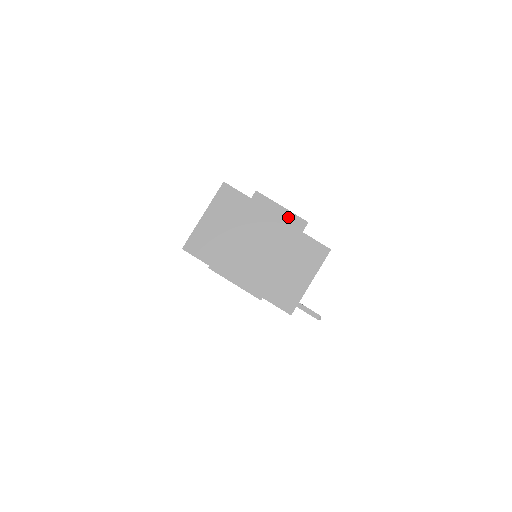
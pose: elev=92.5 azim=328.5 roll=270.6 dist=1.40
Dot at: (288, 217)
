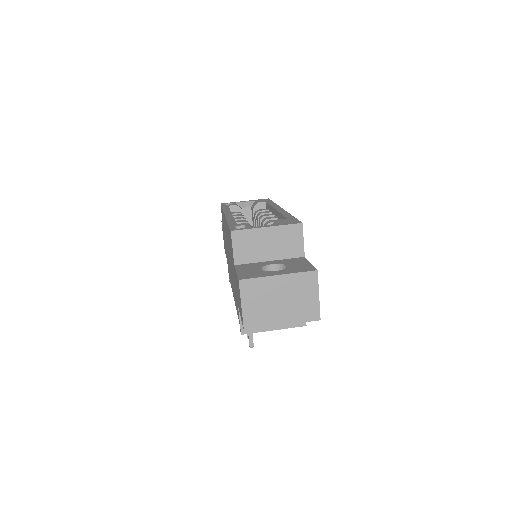
Dot at: (315, 305)
